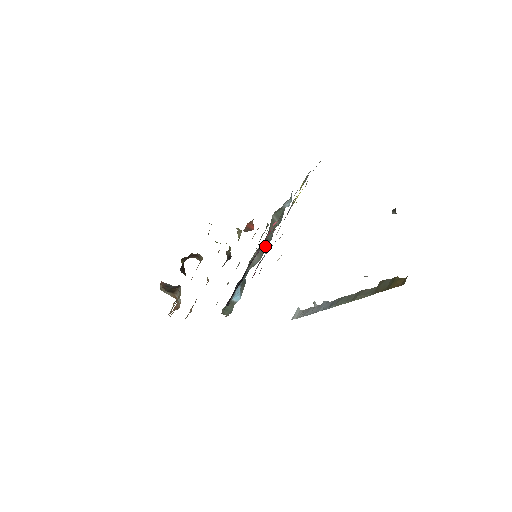
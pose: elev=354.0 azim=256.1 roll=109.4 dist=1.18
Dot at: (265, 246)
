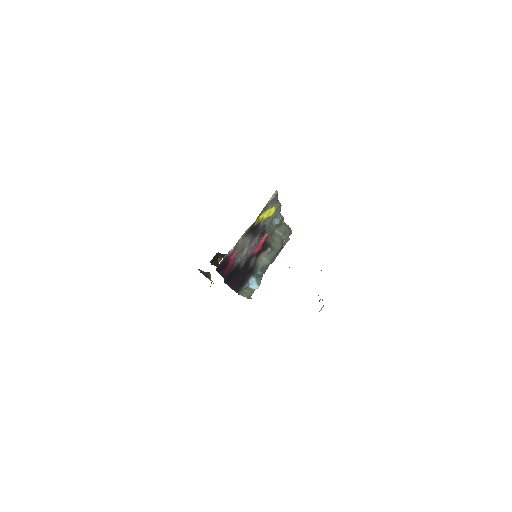
Dot at: (272, 251)
